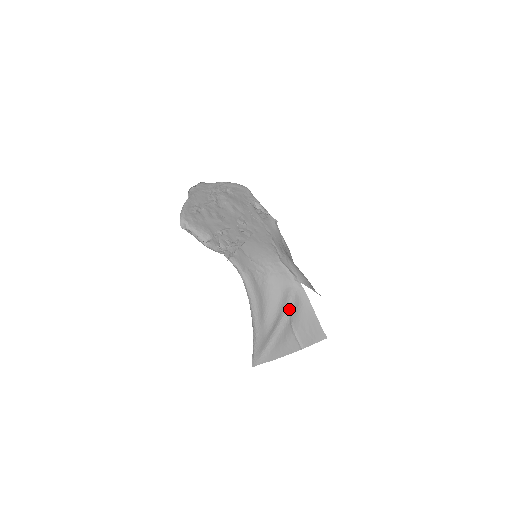
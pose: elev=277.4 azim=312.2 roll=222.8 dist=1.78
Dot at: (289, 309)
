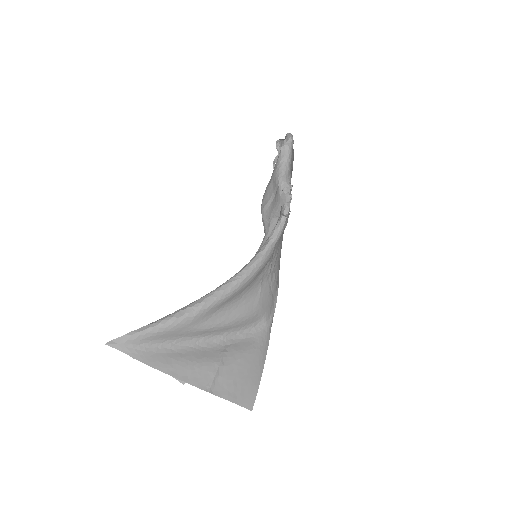
Dot at: (236, 336)
